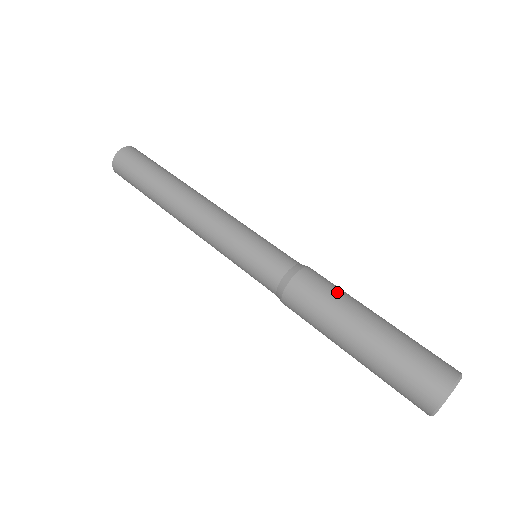
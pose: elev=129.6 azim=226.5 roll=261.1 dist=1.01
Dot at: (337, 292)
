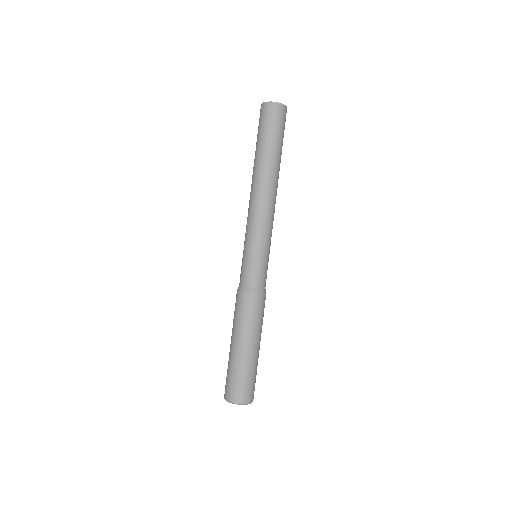
Dot at: (258, 322)
